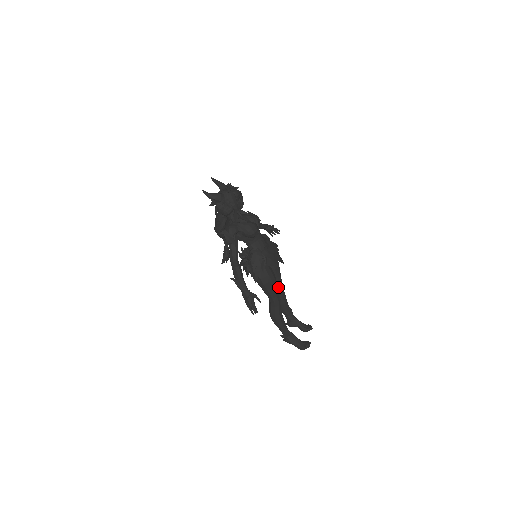
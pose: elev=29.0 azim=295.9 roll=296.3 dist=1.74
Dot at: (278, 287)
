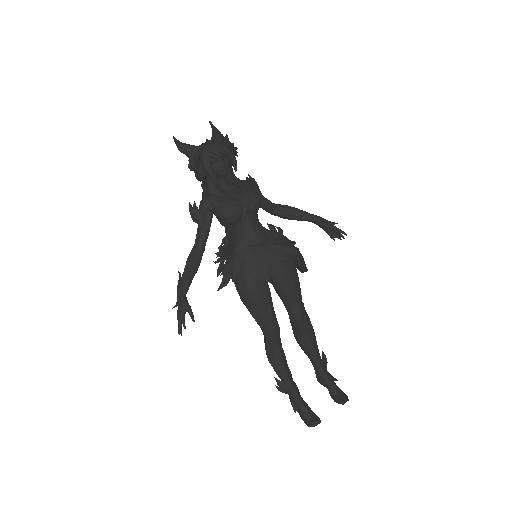
Dot at: (291, 315)
